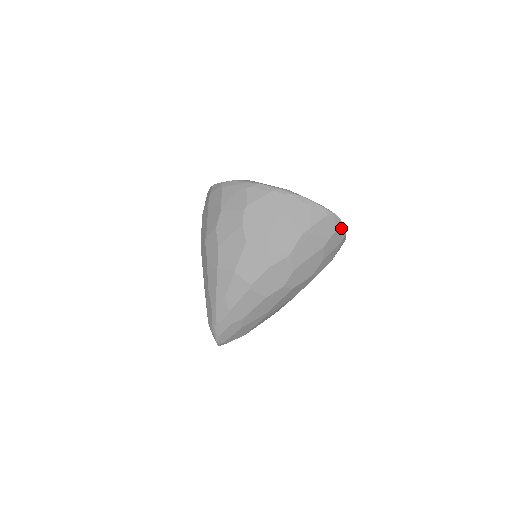
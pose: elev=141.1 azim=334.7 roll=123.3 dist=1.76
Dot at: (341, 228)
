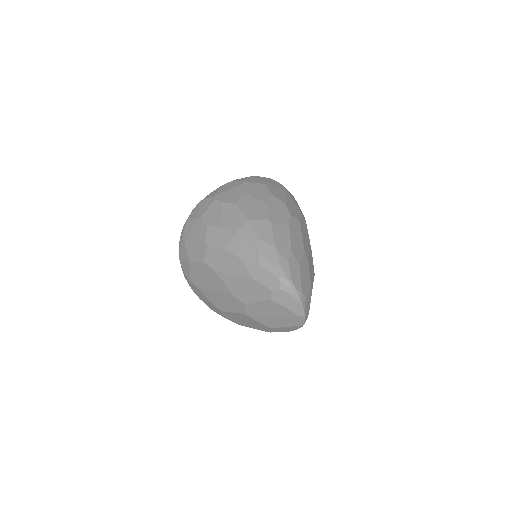
Dot at: occluded
